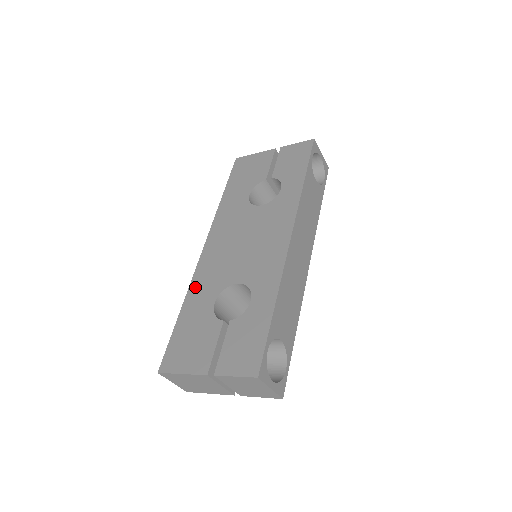
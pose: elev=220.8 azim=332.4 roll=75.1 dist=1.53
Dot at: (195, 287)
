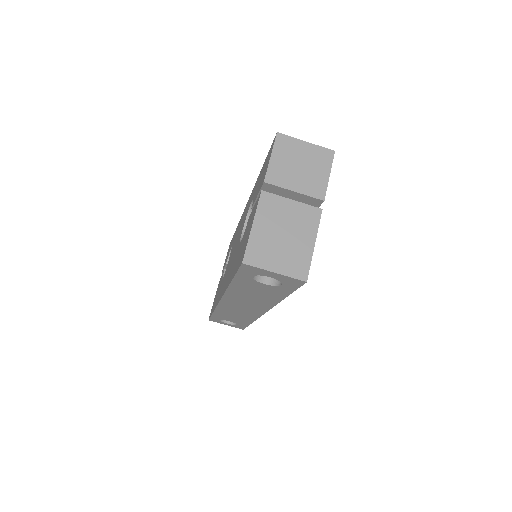
Dot at: (228, 281)
